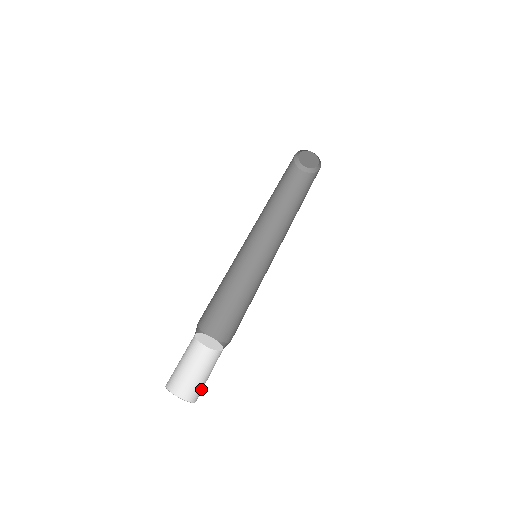
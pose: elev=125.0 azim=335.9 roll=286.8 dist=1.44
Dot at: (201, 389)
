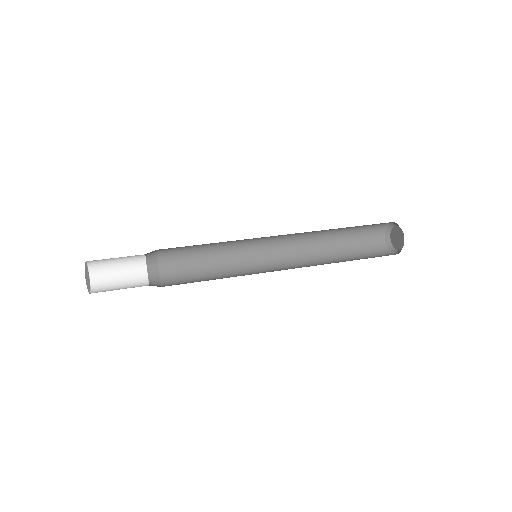
Dot at: occluded
